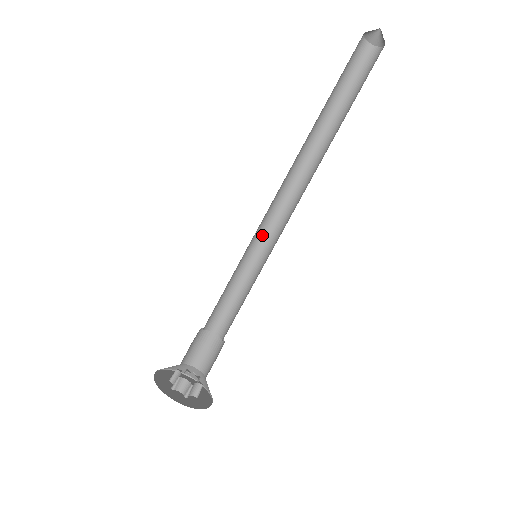
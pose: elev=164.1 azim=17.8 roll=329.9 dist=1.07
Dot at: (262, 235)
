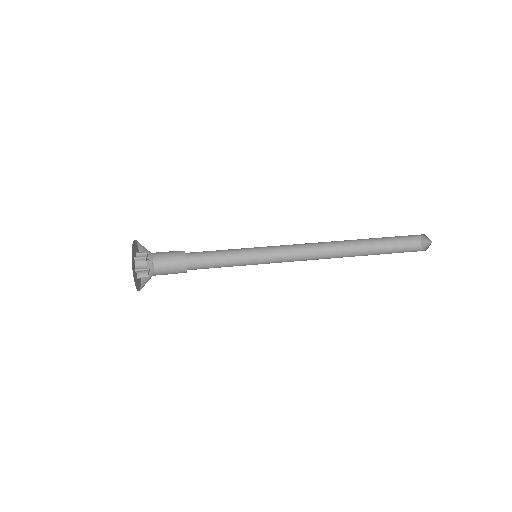
Dot at: (270, 251)
